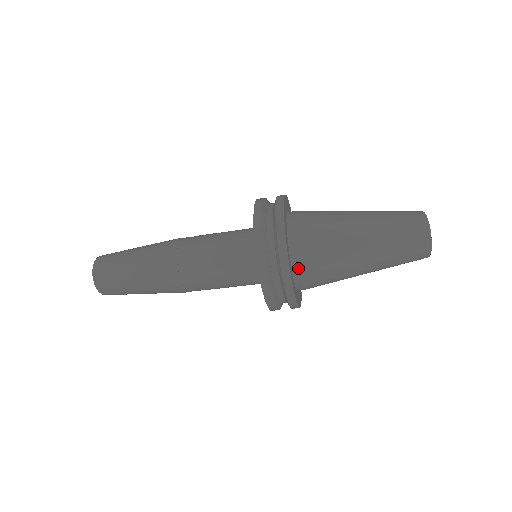
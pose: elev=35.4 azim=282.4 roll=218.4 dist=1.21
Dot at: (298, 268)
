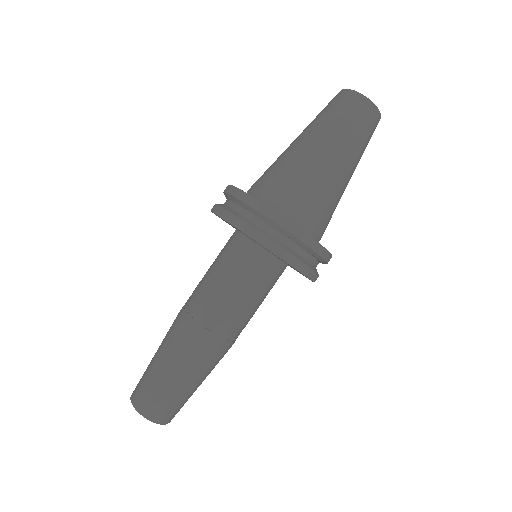
Dot at: (264, 198)
